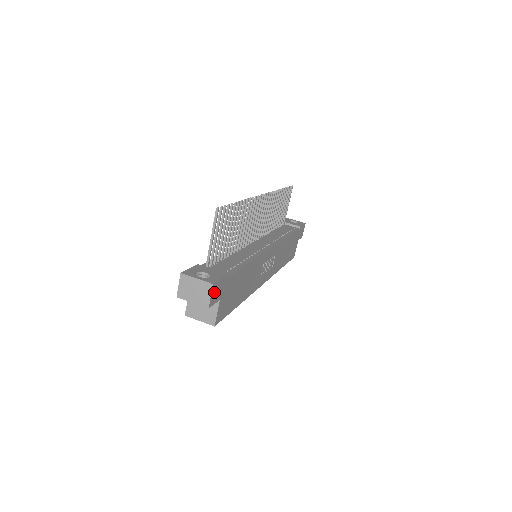
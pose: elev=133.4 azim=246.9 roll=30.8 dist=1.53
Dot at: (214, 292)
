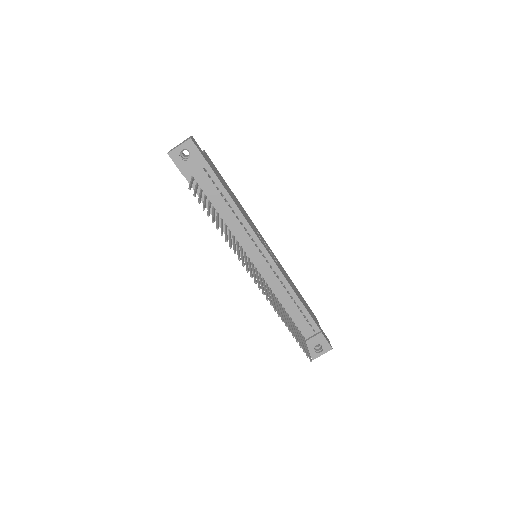
Dot at: occluded
